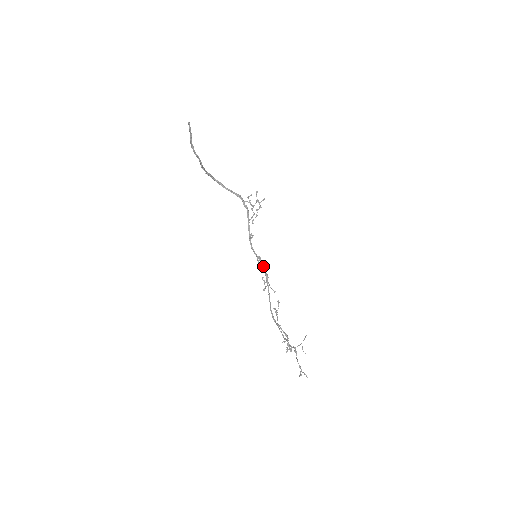
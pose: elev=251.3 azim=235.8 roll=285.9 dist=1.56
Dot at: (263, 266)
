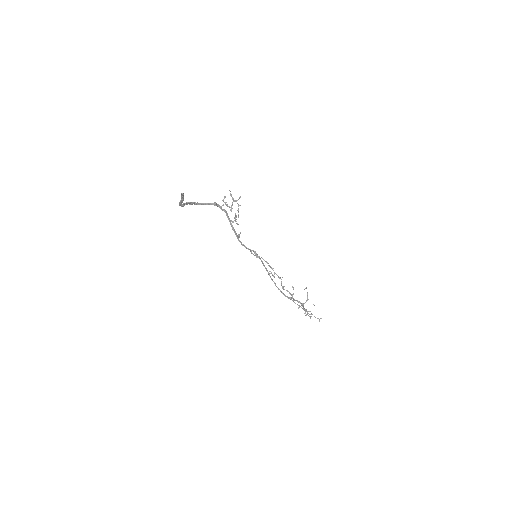
Dot at: (263, 259)
